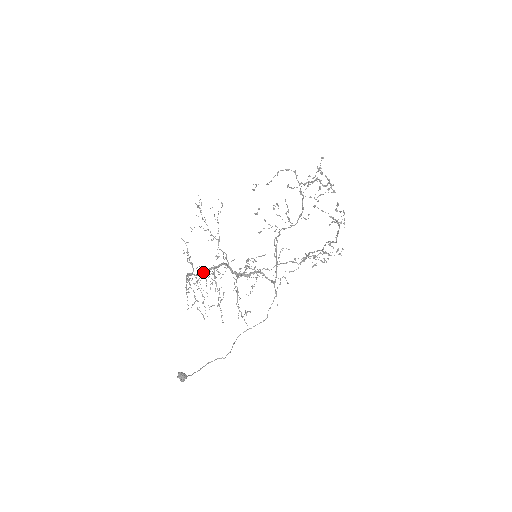
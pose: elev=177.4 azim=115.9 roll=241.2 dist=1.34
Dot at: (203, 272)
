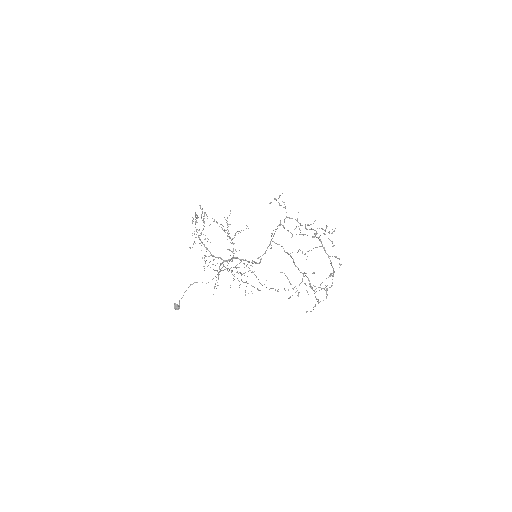
Dot at: (212, 256)
